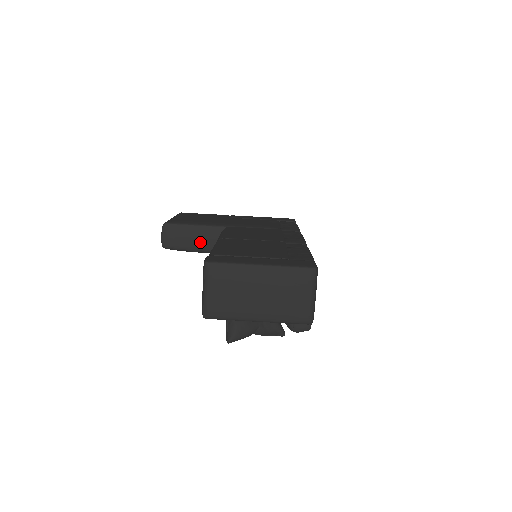
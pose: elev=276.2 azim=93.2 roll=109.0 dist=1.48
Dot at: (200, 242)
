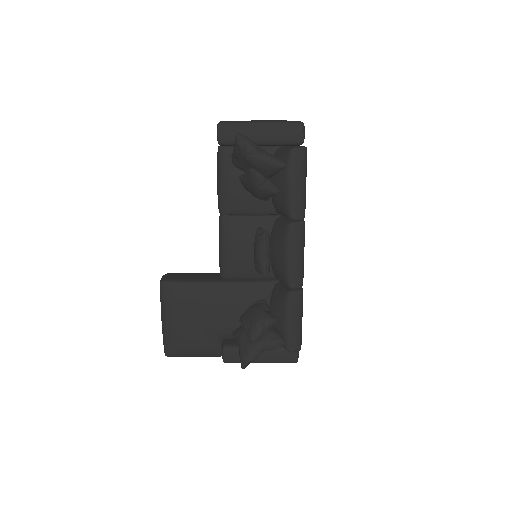
Dot at: (200, 277)
